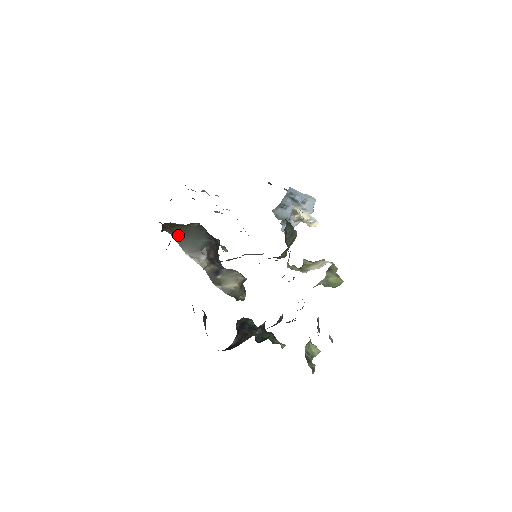
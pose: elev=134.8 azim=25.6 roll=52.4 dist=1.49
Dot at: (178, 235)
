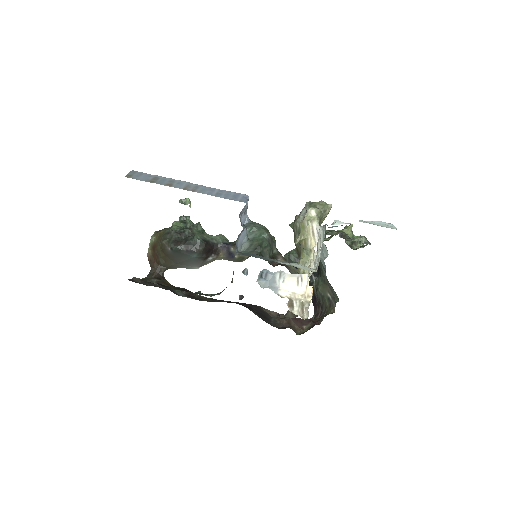
Dot at: (173, 265)
